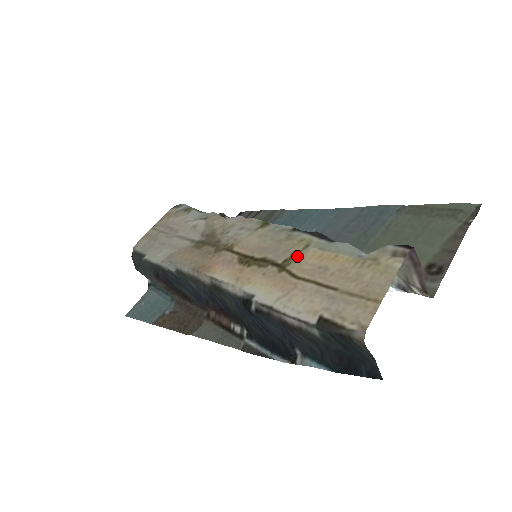
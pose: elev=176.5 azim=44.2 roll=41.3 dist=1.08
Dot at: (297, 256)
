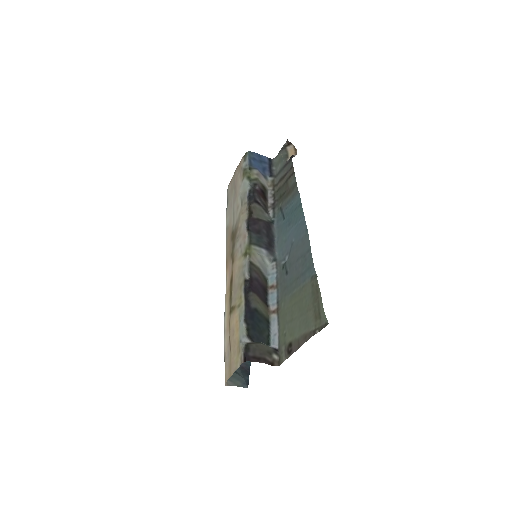
Dot at: (235, 310)
